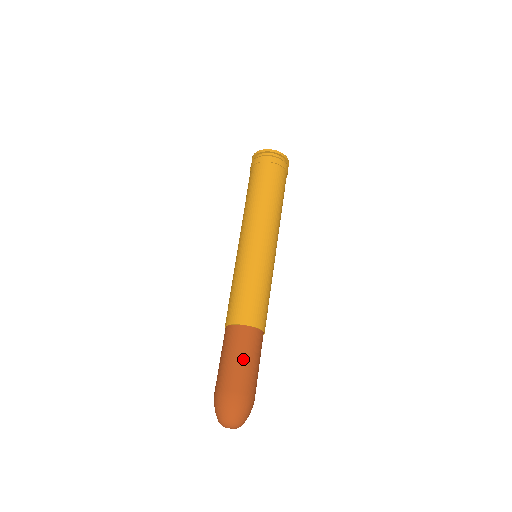
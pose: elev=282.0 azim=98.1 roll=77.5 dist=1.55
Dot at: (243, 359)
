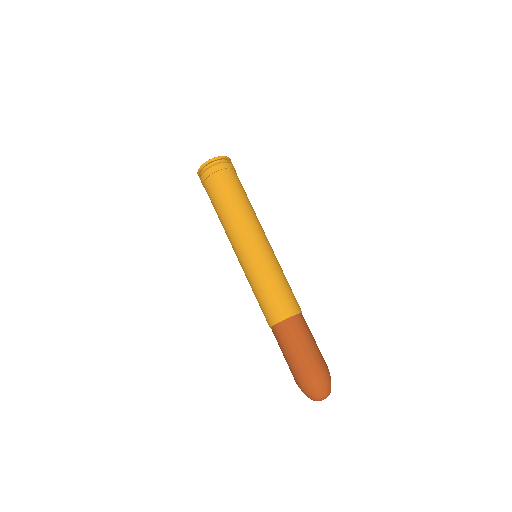
Dot at: (306, 343)
